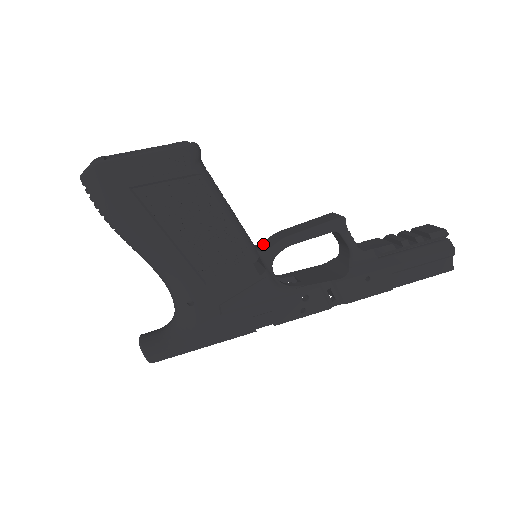
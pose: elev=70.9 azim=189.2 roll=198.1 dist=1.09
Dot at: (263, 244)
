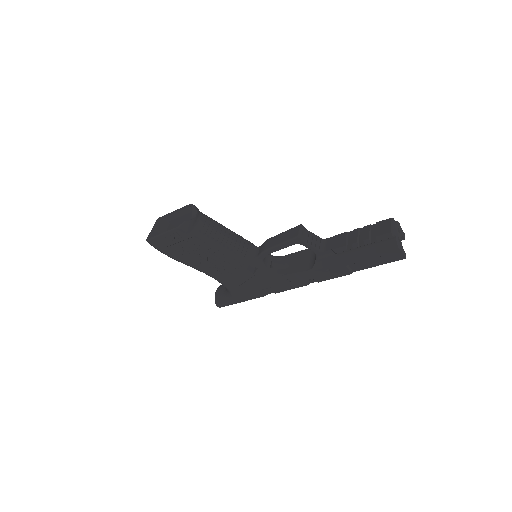
Dot at: (259, 248)
